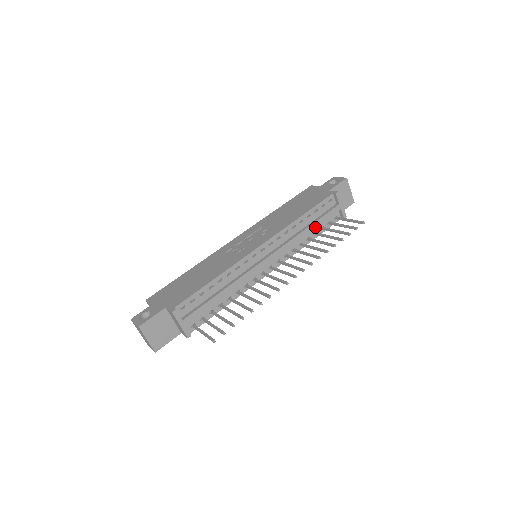
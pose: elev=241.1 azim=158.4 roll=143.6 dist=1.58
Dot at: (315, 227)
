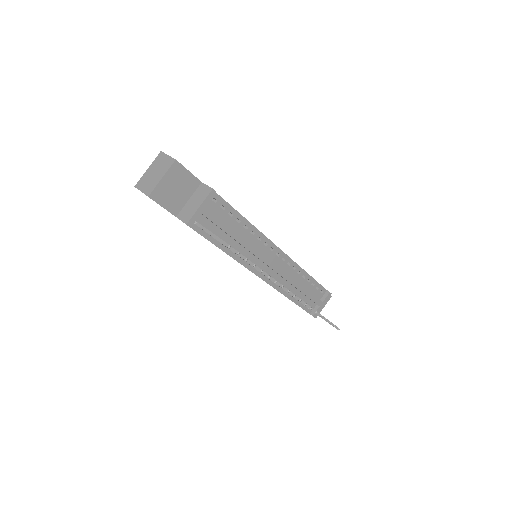
Dot at: (304, 293)
